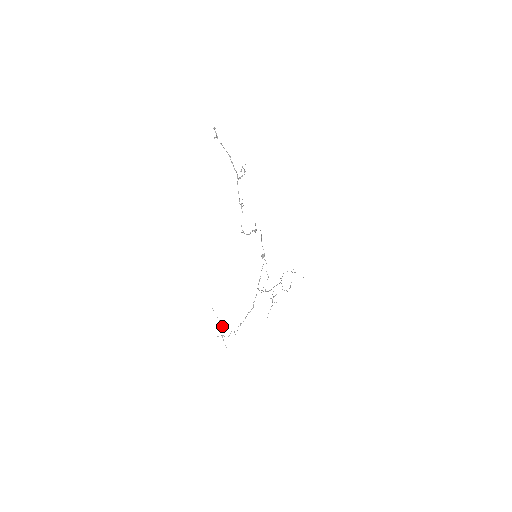
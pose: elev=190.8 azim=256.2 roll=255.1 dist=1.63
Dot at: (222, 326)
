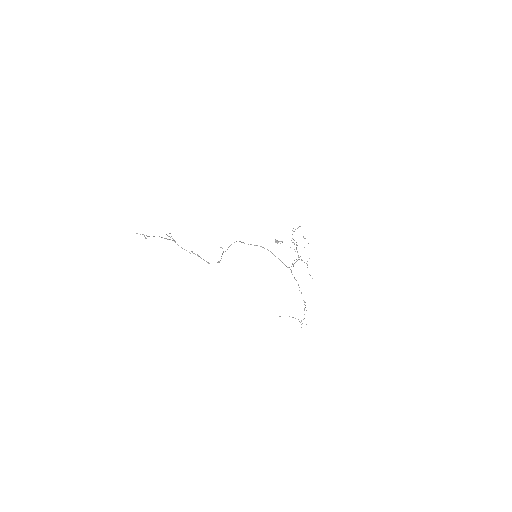
Dot at: occluded
